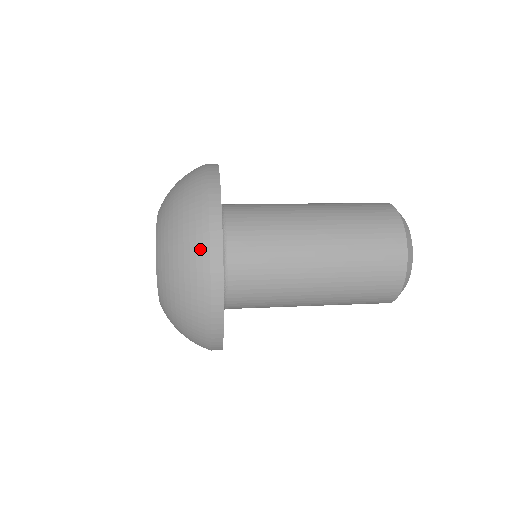
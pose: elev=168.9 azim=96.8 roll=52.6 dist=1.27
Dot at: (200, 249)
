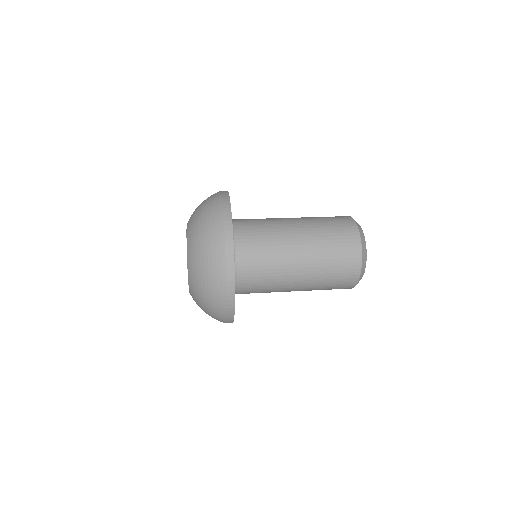
Dot at: (220, 300)
